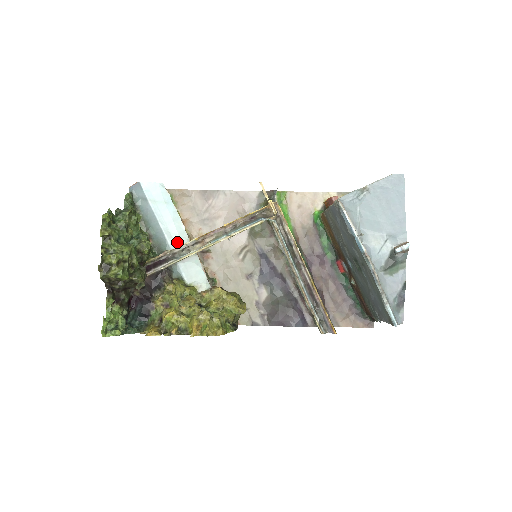
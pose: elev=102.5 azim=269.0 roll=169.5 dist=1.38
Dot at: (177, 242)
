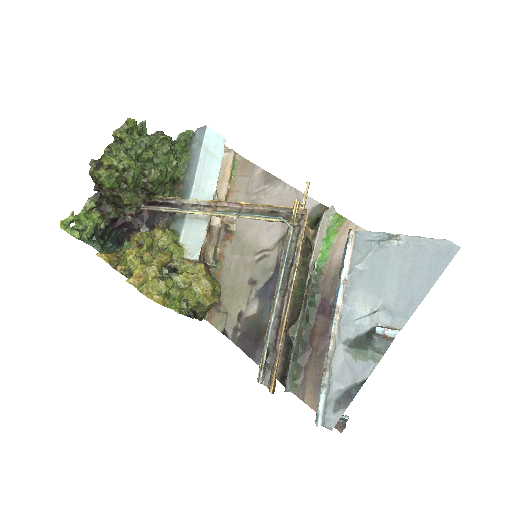
Dot at: occluded
